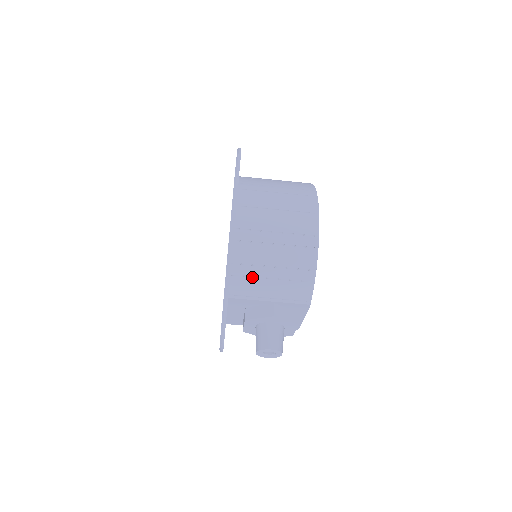
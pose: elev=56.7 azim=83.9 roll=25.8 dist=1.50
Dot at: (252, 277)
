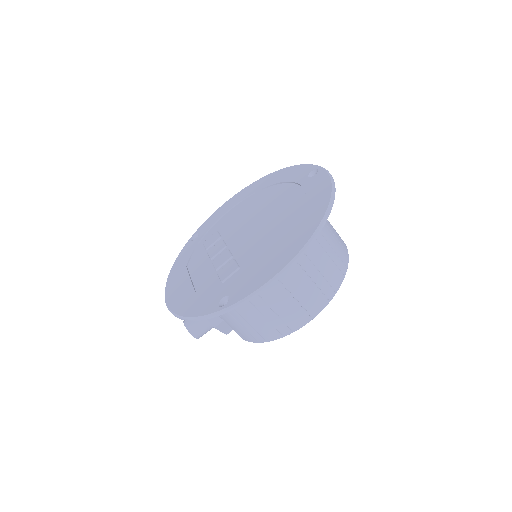
Dot at: occluded
